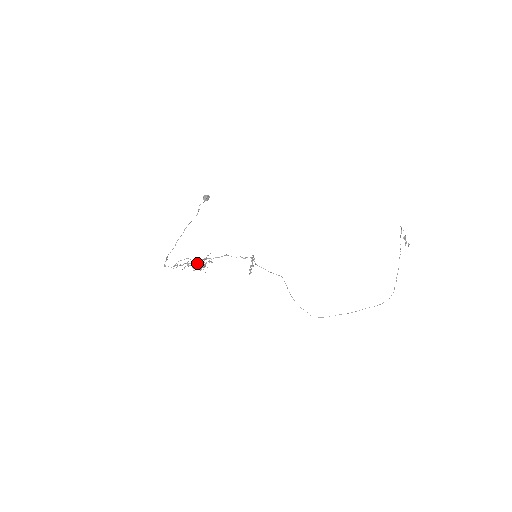
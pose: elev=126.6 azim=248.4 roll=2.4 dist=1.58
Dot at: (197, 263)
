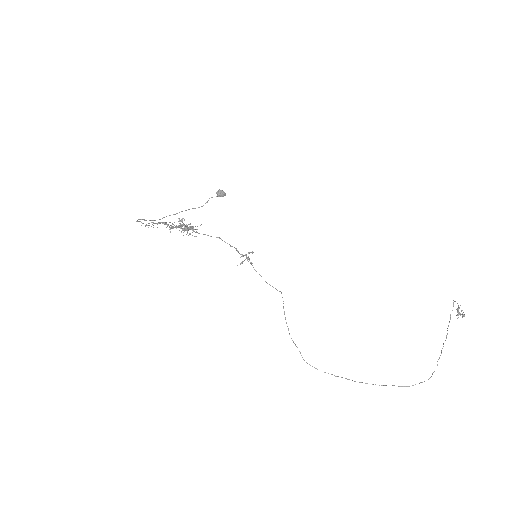
Dot at: (179, 225)
